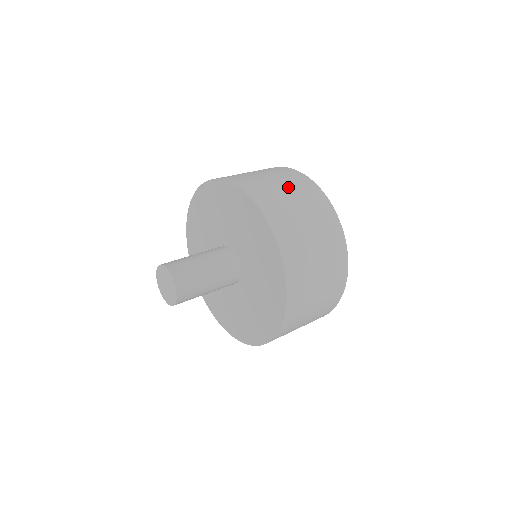
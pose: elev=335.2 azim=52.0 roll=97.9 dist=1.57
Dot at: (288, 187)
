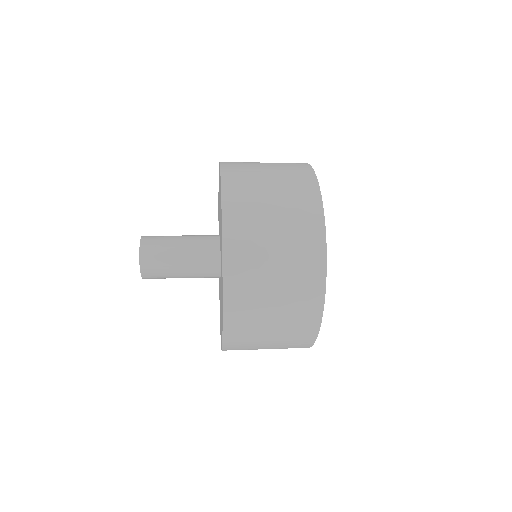
Dot at: (275, 171)
